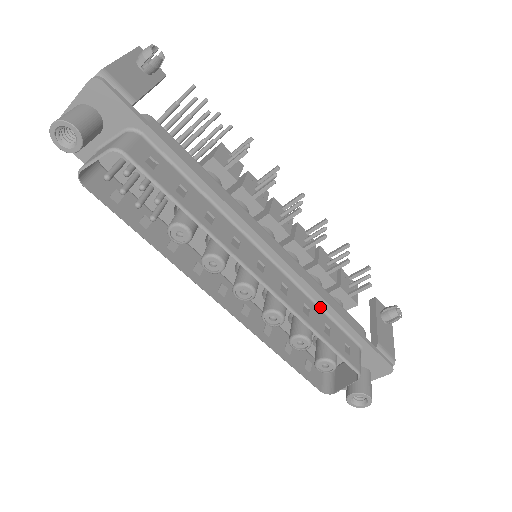
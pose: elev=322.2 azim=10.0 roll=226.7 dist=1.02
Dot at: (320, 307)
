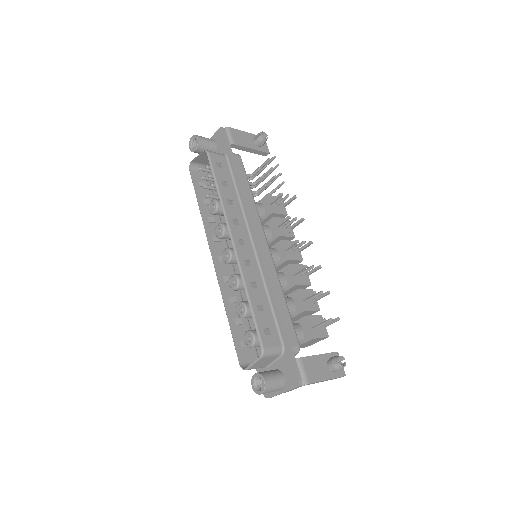
Dot at: (269, 297)
